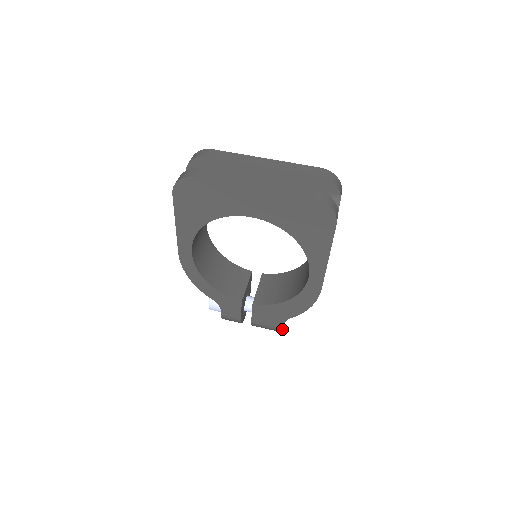
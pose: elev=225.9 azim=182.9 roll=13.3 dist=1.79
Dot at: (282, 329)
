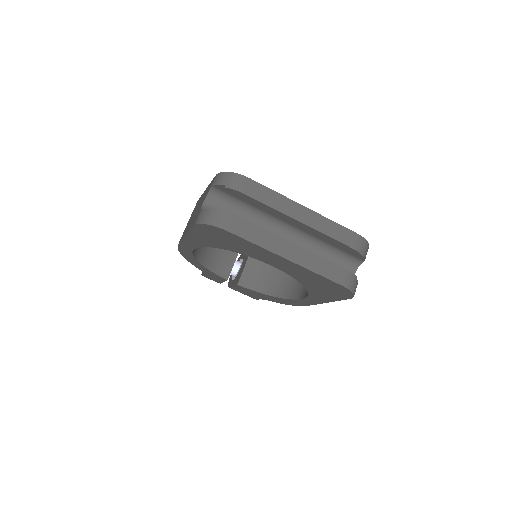
Dot at: (256, 299)
